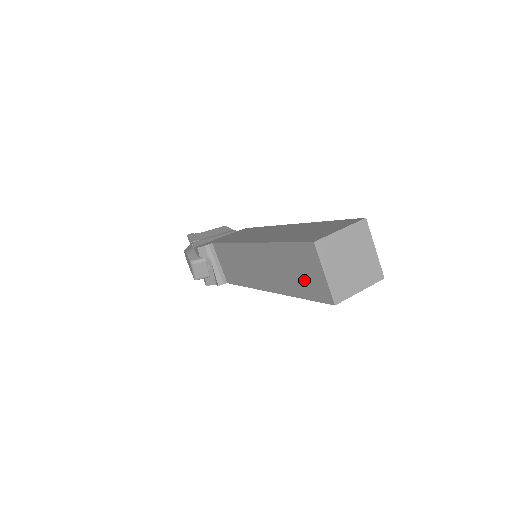
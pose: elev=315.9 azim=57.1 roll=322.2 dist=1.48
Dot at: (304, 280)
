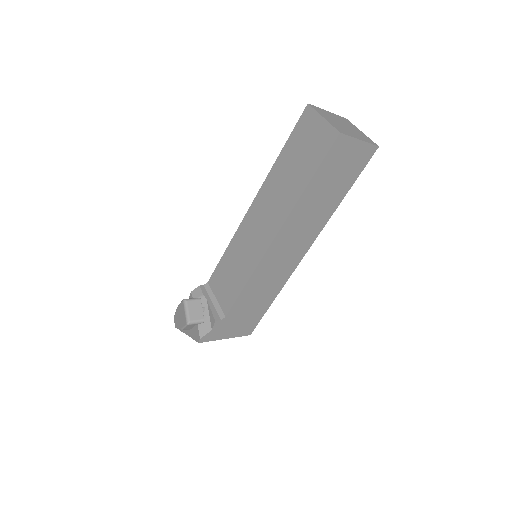
Dot at: (307, 155)
